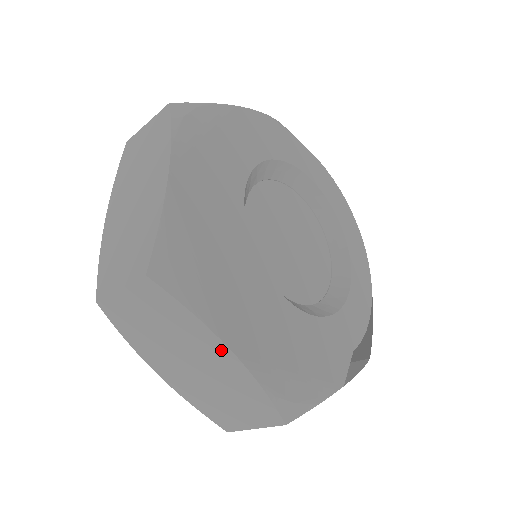
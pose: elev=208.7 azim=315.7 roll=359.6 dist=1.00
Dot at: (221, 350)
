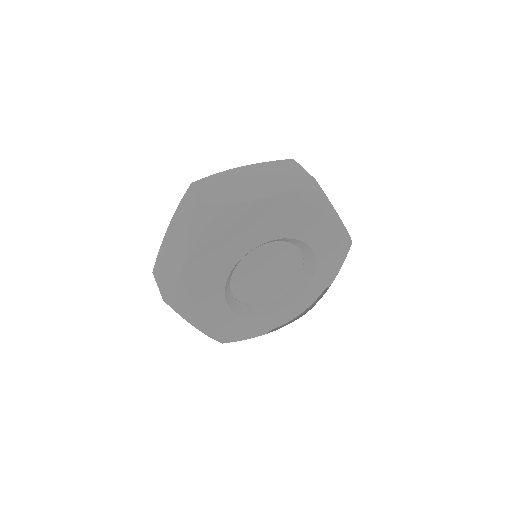
Dot at: occluded
